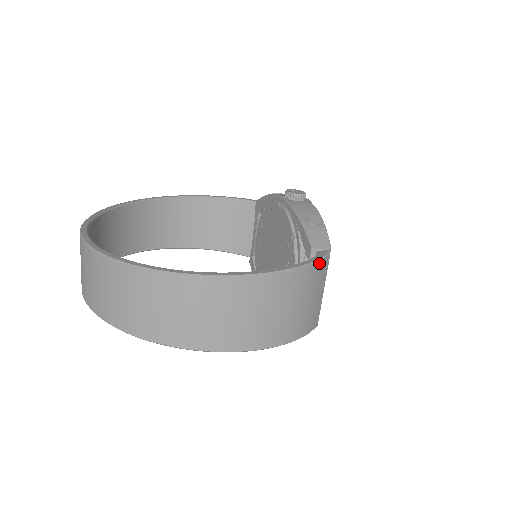
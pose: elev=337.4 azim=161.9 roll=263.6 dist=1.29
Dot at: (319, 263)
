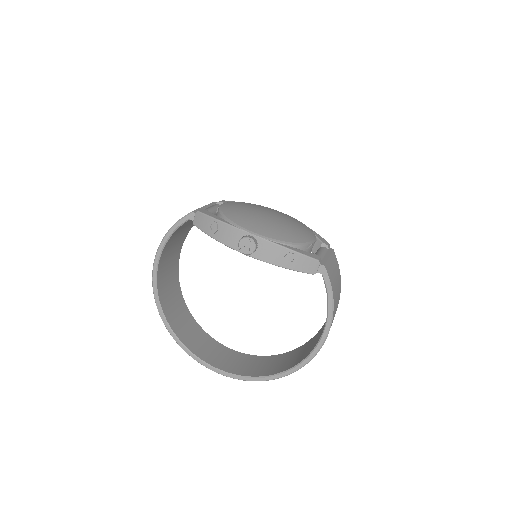
Dot at: (331, 282)
